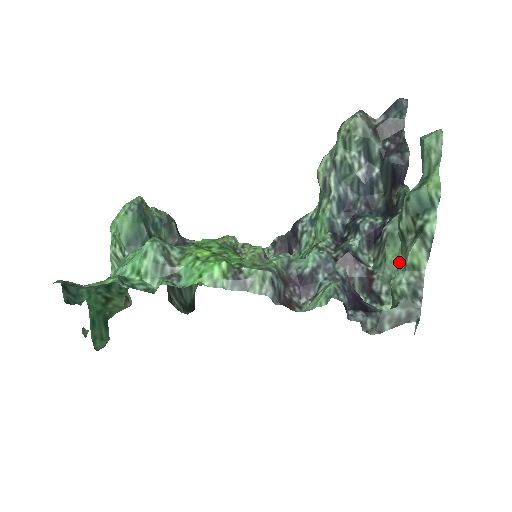
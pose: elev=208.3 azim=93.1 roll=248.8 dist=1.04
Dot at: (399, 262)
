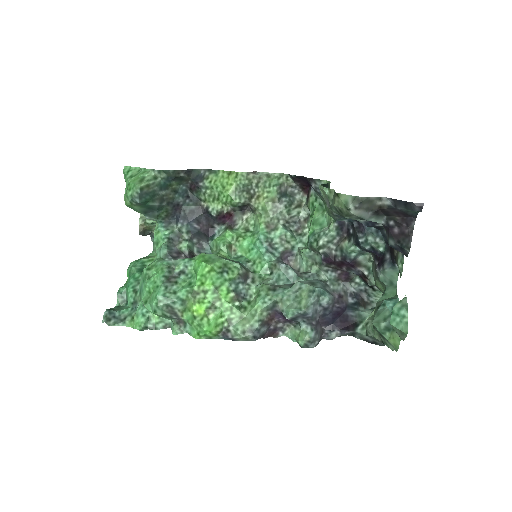
Dot at: occluded
